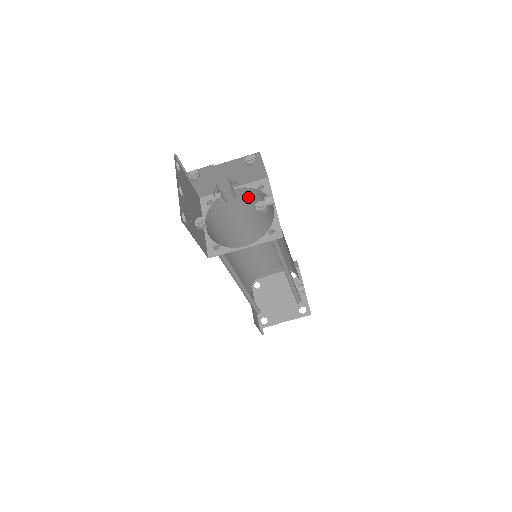
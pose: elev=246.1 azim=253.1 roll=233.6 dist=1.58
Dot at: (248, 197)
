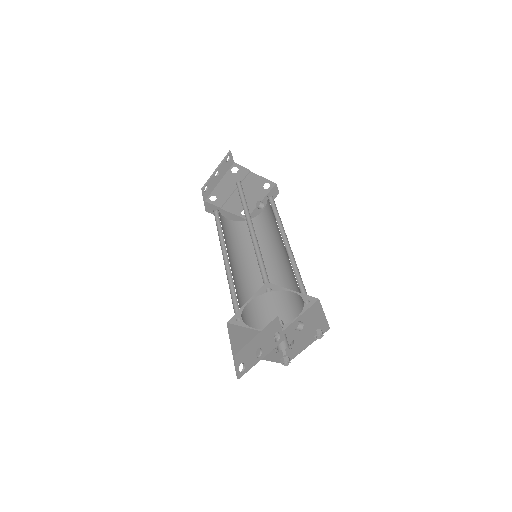
Dot at: occluded
